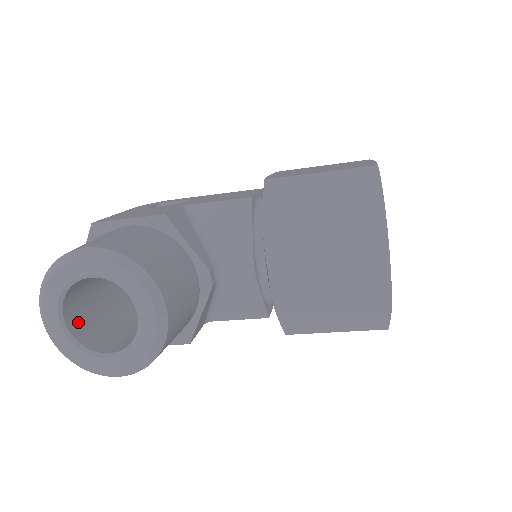
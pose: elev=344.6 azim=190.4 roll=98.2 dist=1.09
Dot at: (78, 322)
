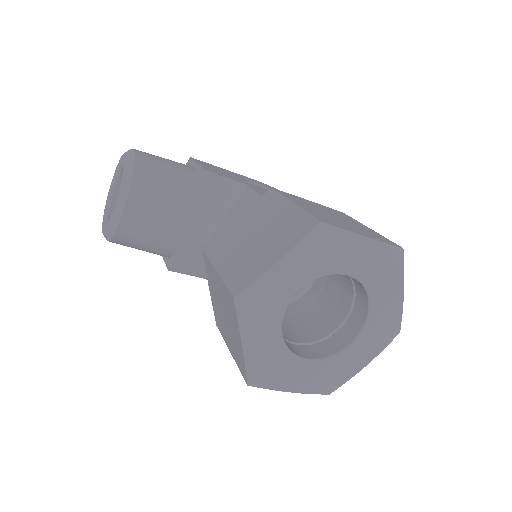
Dot at: occluded
